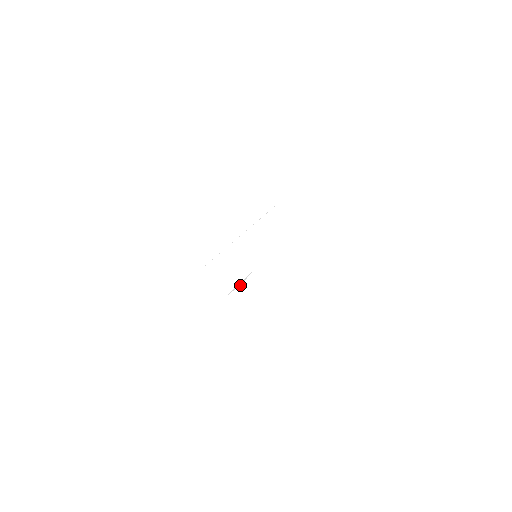
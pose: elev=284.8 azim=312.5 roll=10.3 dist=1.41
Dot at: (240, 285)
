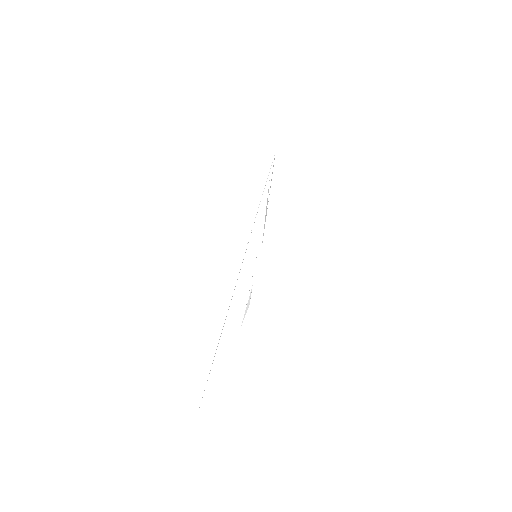
Dot at: occluded
